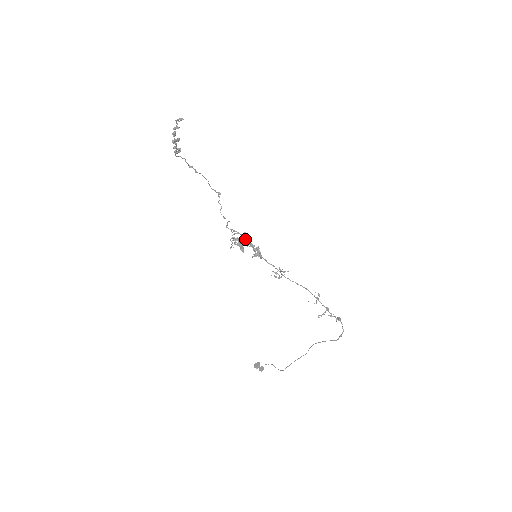
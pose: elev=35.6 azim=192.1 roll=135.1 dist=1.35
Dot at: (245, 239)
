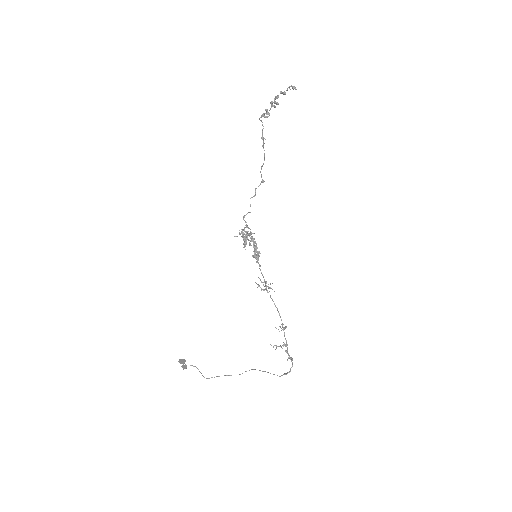
Dot at: (252, 238)
